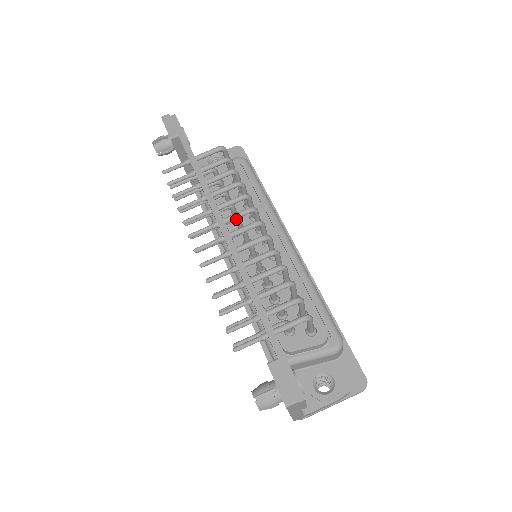
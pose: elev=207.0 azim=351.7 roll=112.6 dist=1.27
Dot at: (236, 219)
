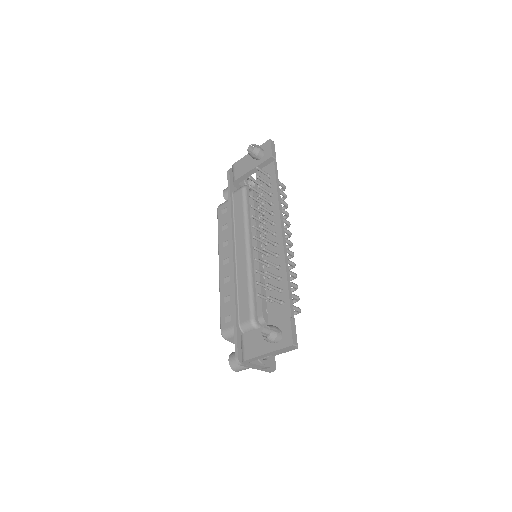
Dot at: occluded
